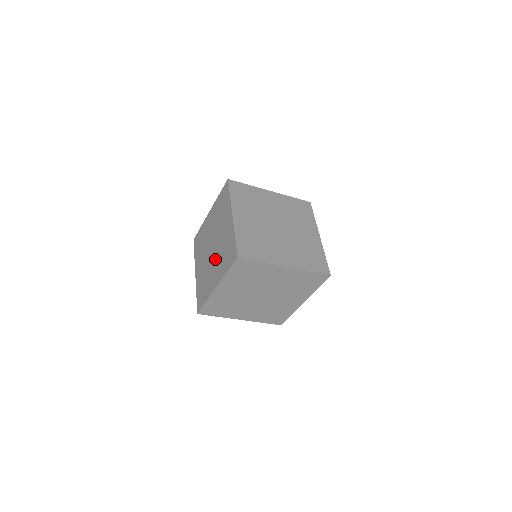
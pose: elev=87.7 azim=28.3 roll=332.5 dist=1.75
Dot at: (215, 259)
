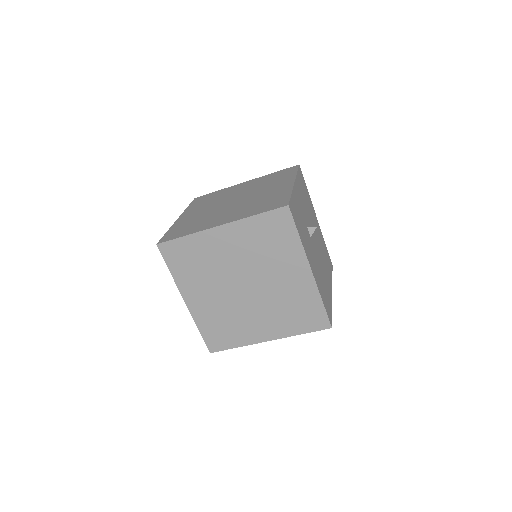
Dot at: occluded
